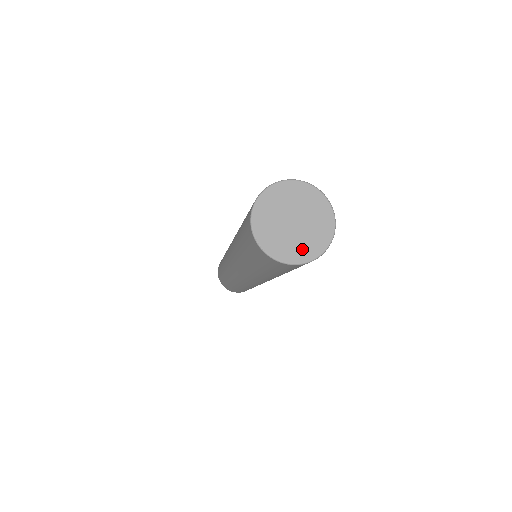
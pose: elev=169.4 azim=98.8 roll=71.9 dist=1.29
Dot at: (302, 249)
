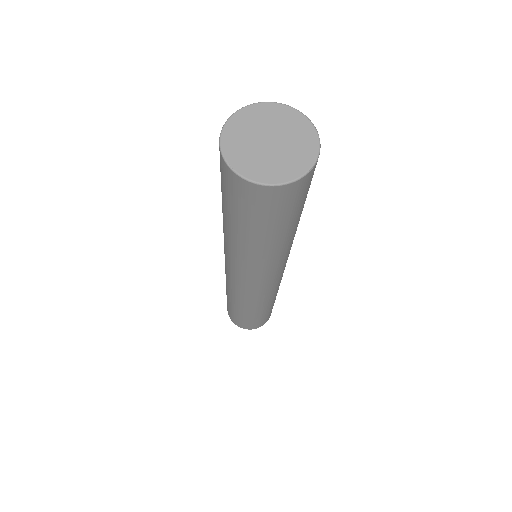
Dot at: (278, 169)
